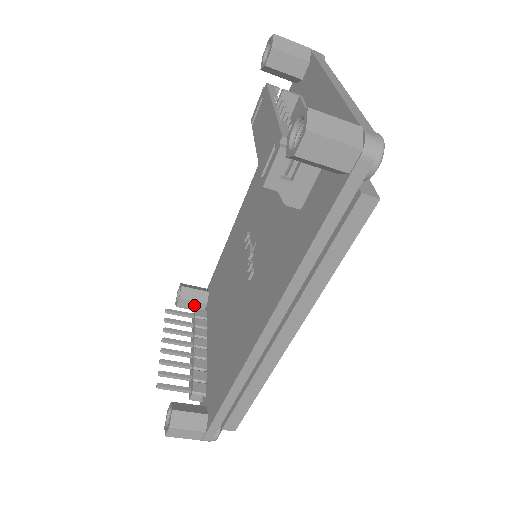
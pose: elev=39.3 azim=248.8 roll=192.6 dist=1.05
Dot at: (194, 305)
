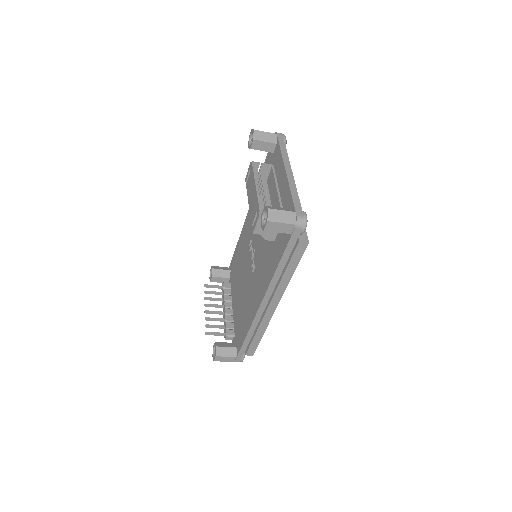
Dot at: (222, 280)
